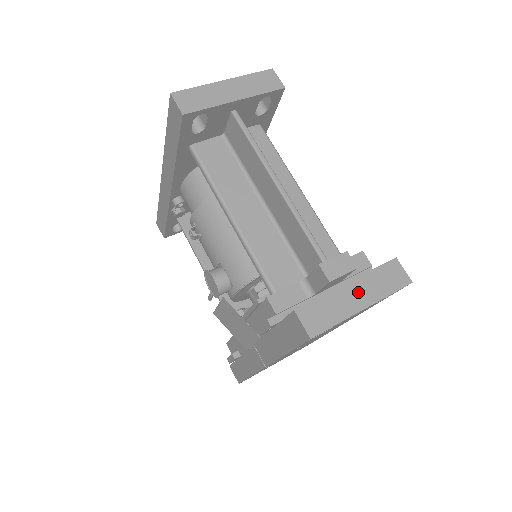
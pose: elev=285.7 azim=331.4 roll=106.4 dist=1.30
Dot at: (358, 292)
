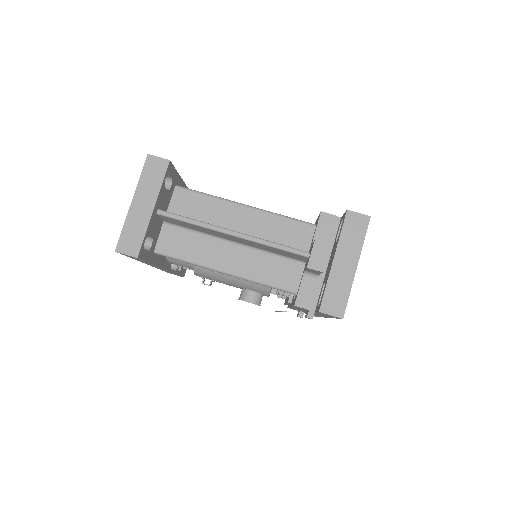
Dot at: (344, 260)
